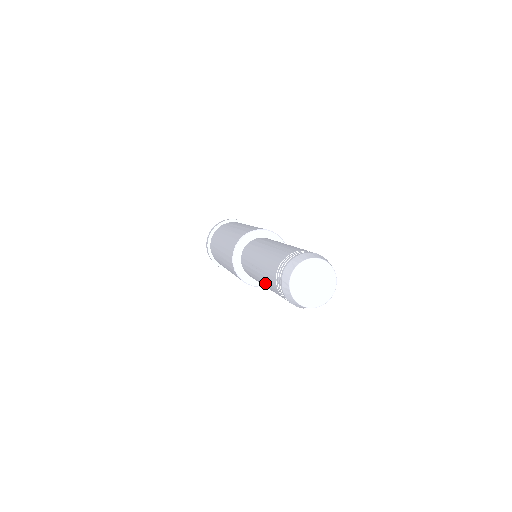
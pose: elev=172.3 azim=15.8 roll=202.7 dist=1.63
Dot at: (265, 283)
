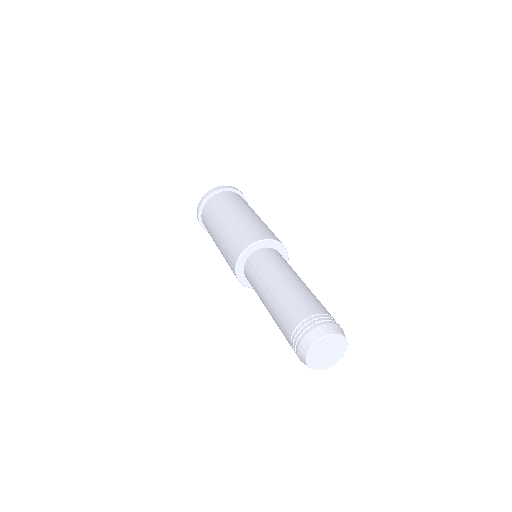
Dot at: (273, 313)
